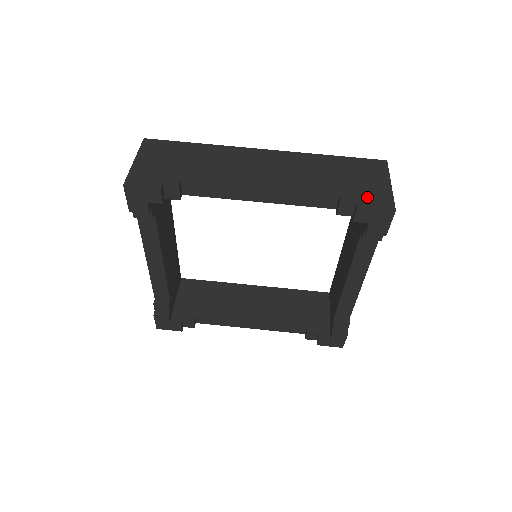
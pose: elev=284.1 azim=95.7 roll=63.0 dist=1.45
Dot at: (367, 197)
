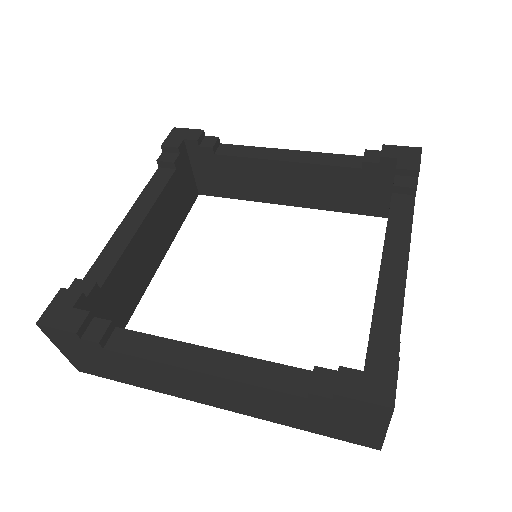
Dot at: occluded
